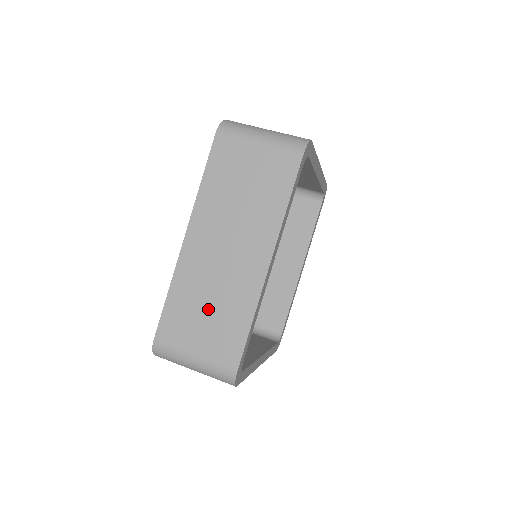
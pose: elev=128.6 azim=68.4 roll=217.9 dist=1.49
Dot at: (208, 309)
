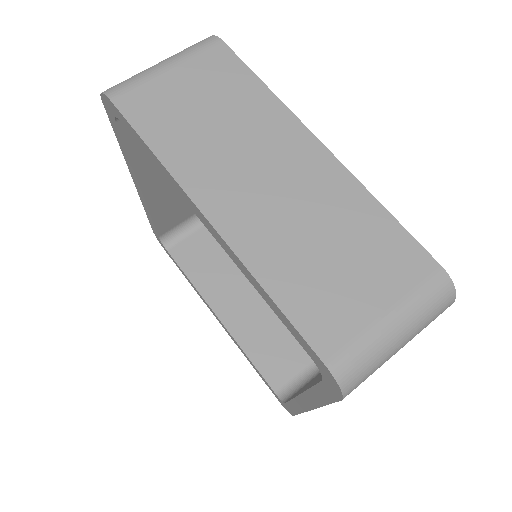
Dot at: occluded
